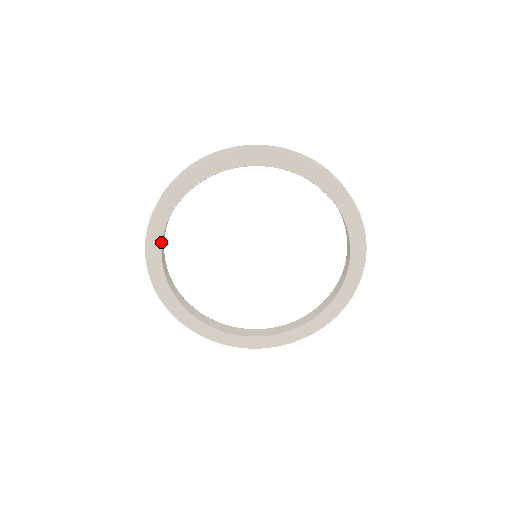
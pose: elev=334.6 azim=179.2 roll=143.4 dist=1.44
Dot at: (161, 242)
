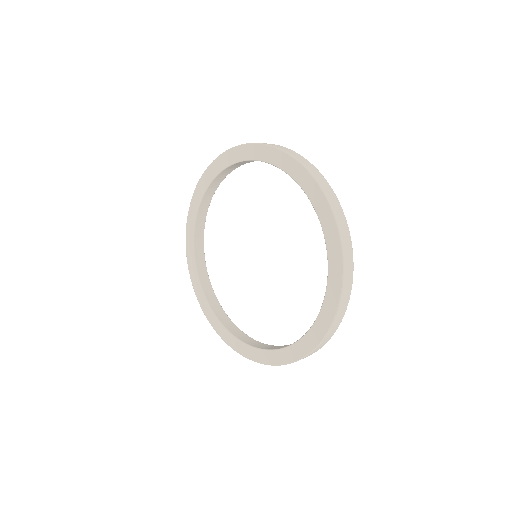
Dot at: (196, 218)
